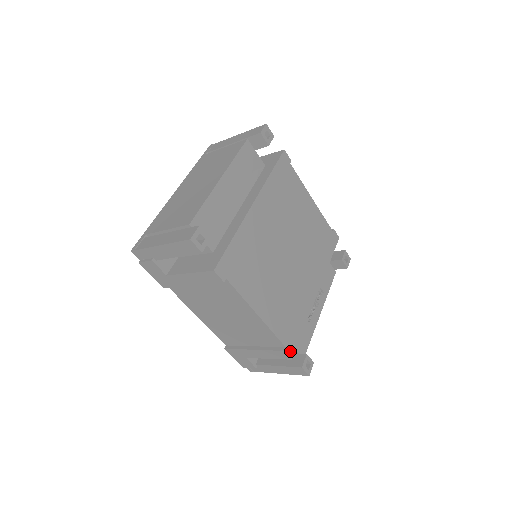
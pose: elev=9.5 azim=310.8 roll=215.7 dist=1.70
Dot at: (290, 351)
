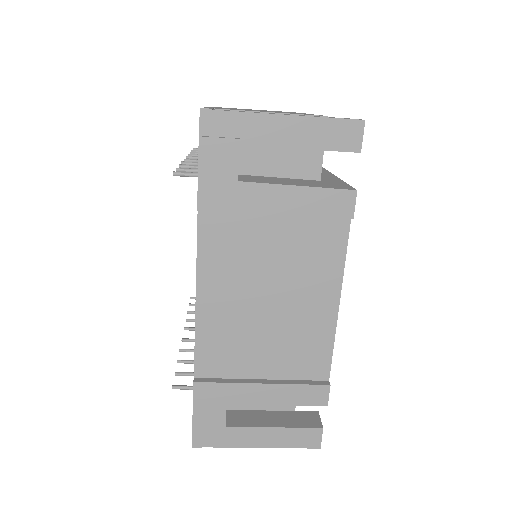
Dot at: occluded
